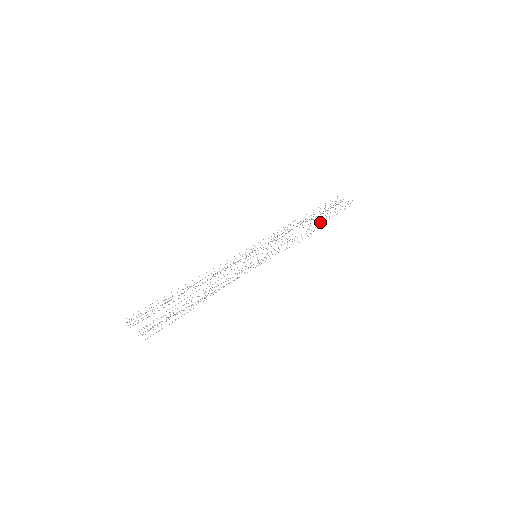
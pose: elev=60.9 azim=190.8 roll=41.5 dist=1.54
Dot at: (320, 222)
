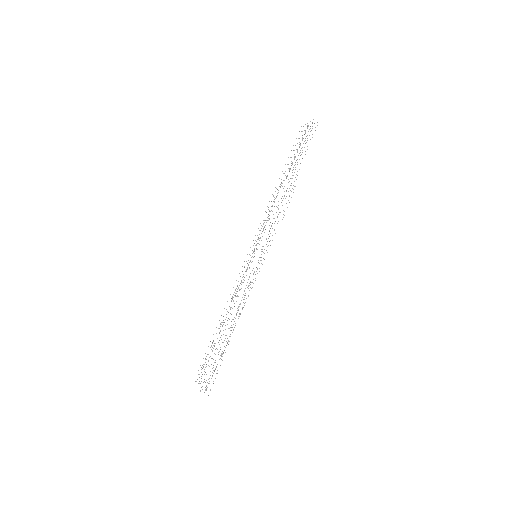
Dot at: (293, 175)
